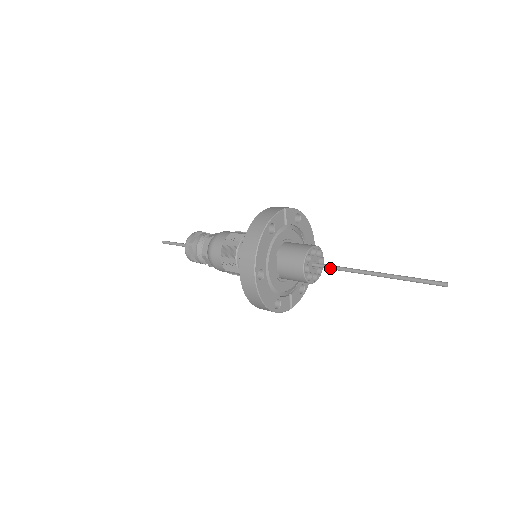
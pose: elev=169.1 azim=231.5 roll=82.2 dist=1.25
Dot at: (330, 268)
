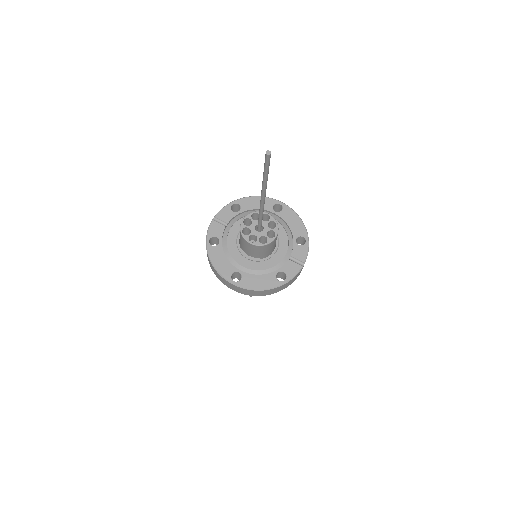
Dot at: (259, 221)
